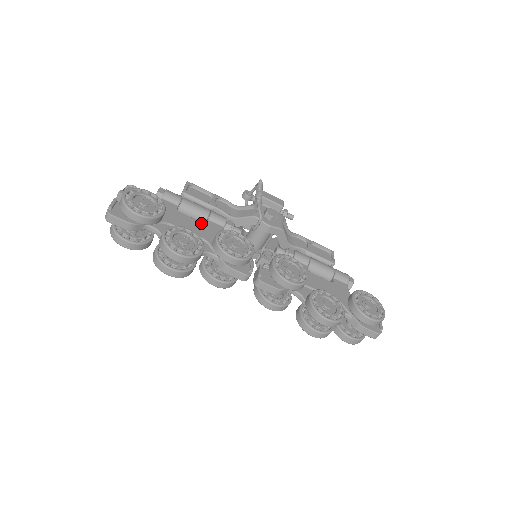
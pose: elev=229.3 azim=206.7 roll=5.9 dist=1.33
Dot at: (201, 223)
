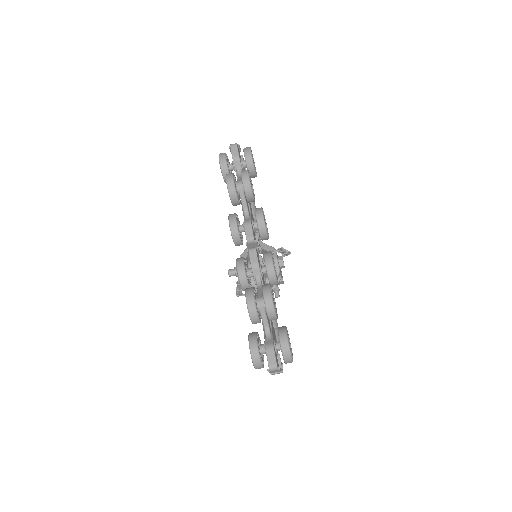
Dot at: occluded
